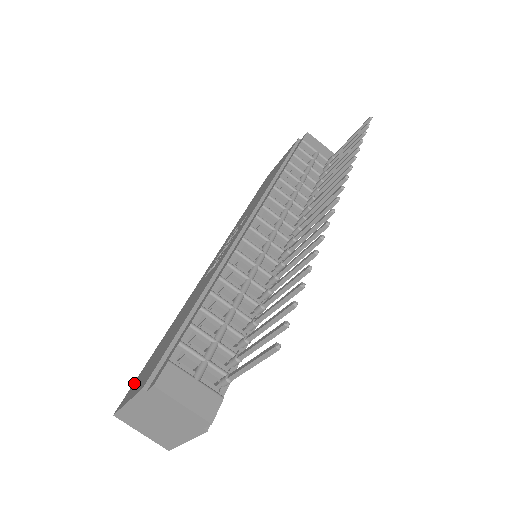
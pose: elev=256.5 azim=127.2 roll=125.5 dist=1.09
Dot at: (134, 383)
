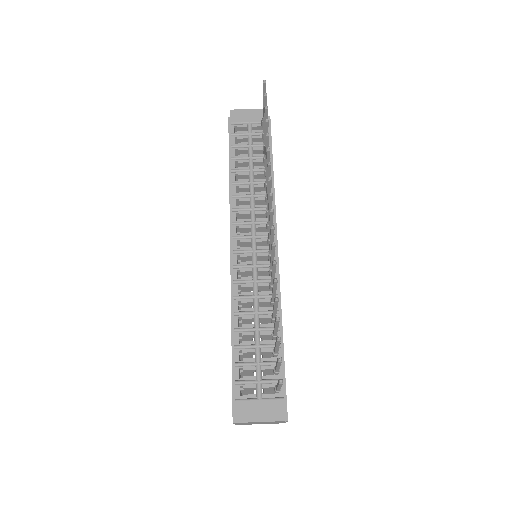
Dot at: occluded
